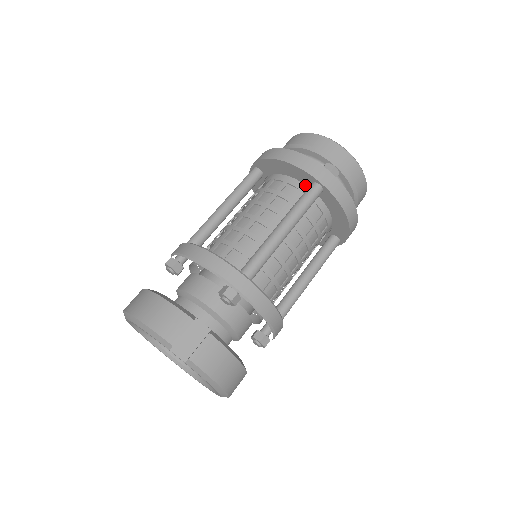
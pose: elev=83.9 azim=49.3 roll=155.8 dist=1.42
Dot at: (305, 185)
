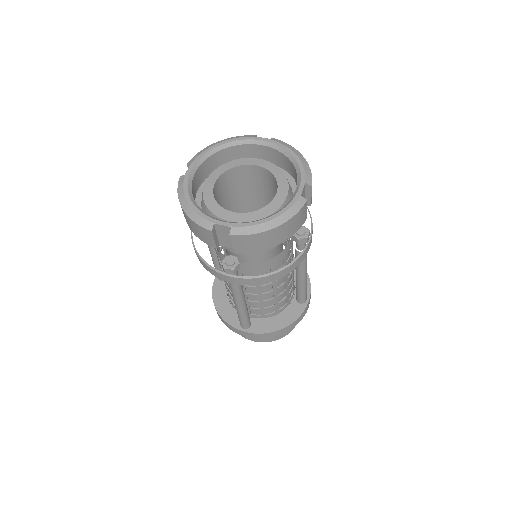
Dot at: occluded
